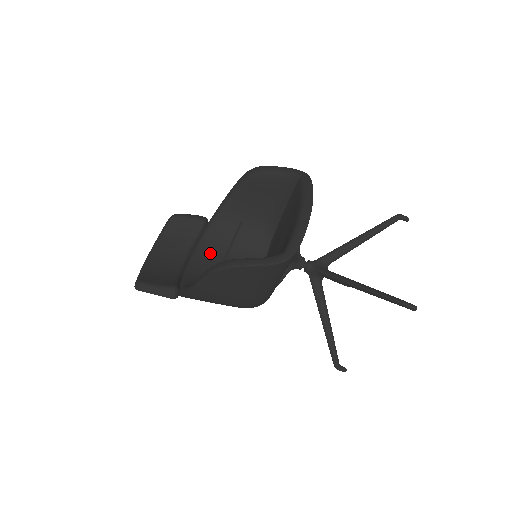
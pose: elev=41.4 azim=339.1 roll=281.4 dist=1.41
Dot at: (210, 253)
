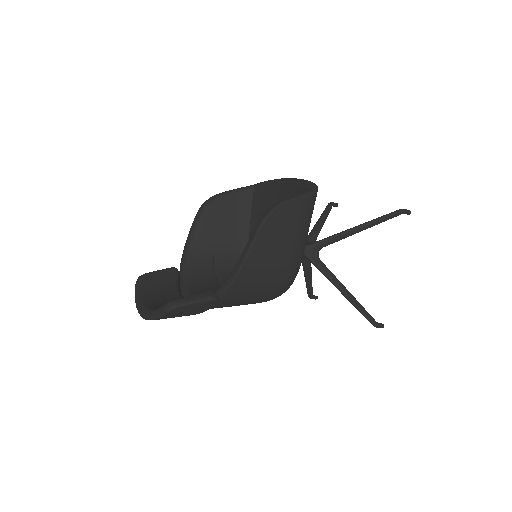
Dot at: (203, 286)
